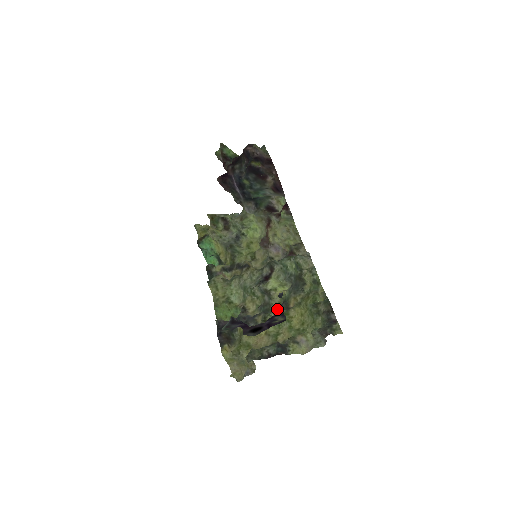
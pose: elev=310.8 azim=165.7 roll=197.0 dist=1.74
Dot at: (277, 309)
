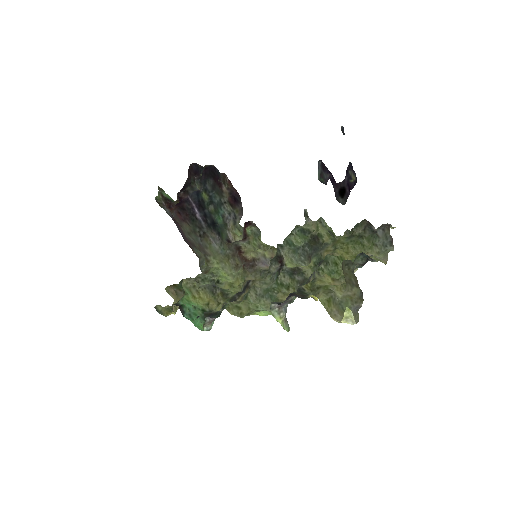
Dot at: occluded
